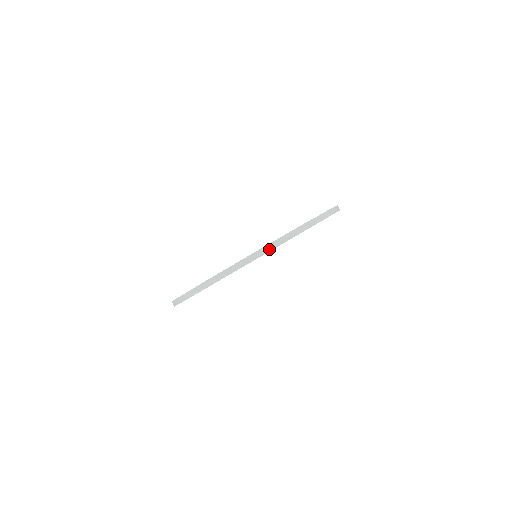
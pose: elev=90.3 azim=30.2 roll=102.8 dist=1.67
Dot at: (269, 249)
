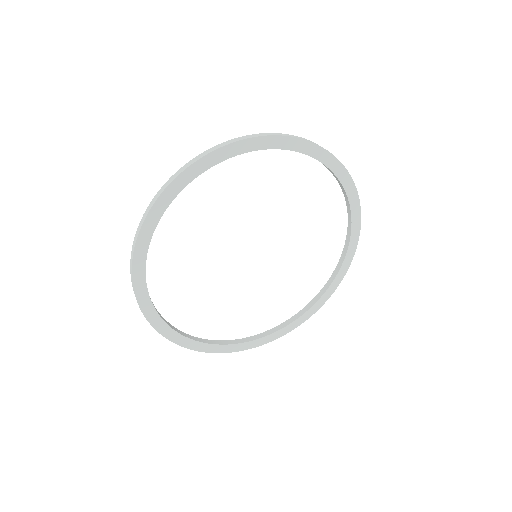
Dot at: (175, 177)
